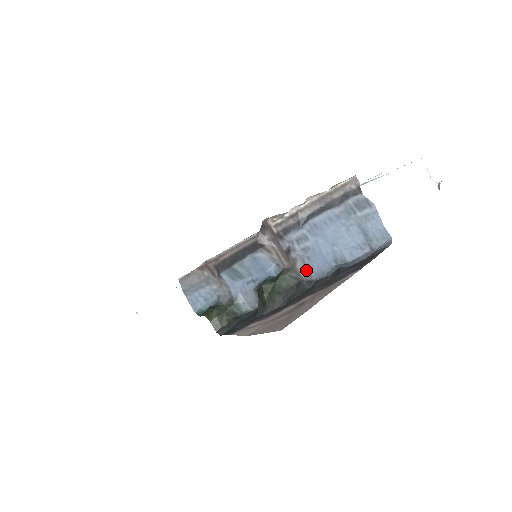
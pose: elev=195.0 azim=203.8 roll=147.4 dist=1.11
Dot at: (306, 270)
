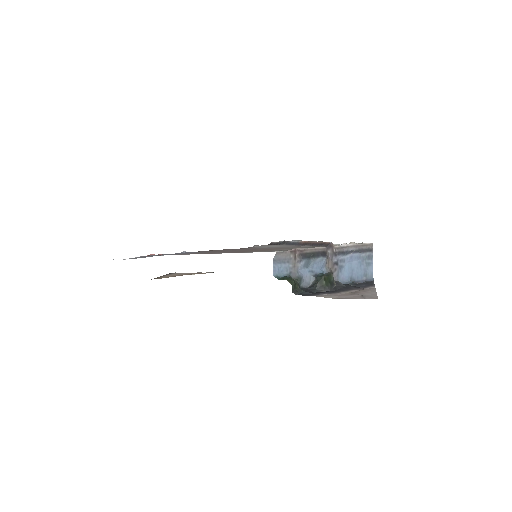
Dot at: (337, 277)
